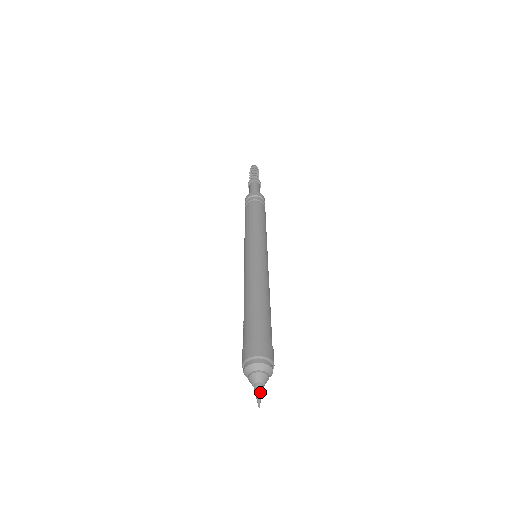
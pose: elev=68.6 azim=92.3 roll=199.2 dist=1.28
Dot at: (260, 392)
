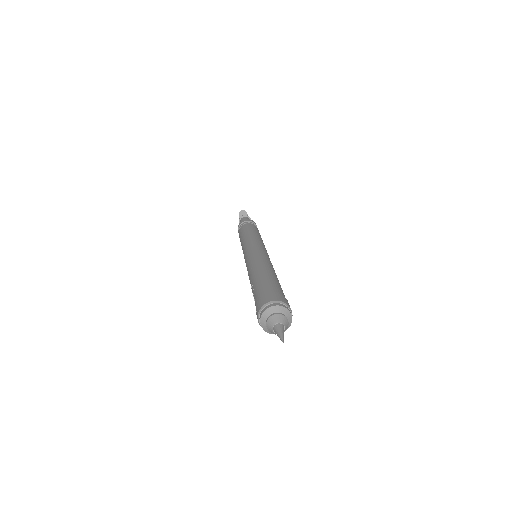
Dot at: (282, 330)
